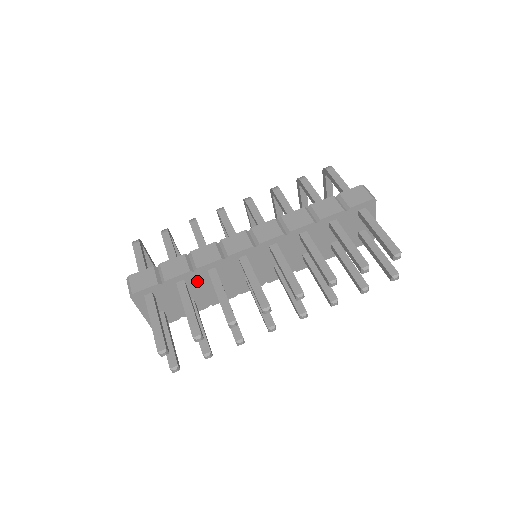
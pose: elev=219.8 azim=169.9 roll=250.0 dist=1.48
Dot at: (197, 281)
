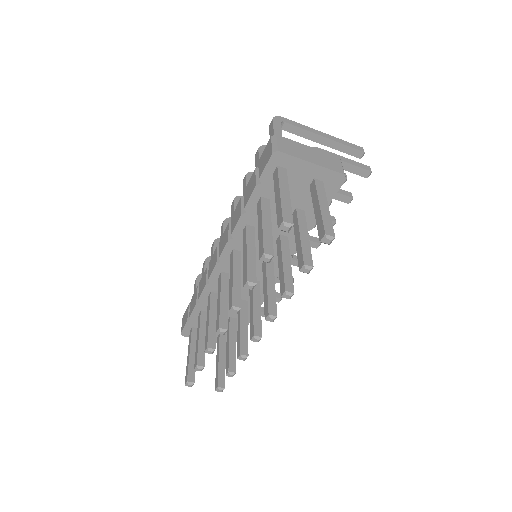
Dot at: occluded
